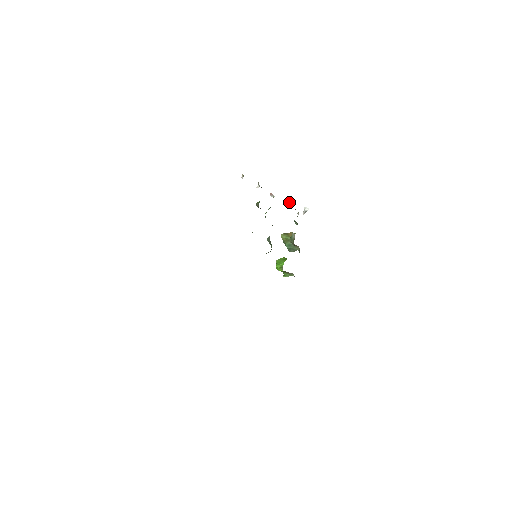
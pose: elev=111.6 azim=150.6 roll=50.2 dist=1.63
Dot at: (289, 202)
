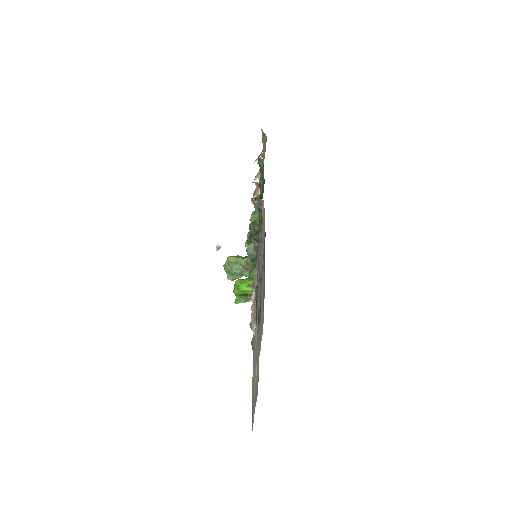
Dot at: occluded
